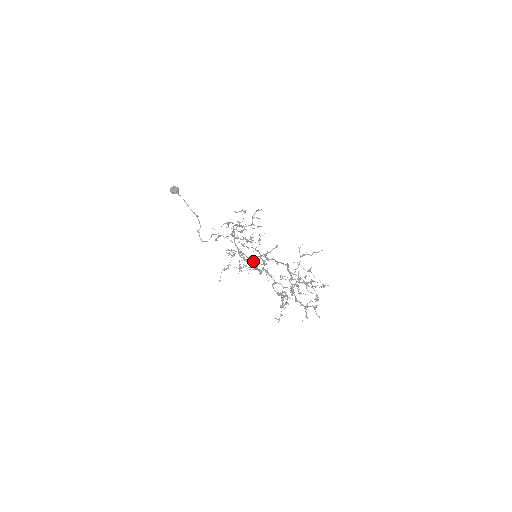
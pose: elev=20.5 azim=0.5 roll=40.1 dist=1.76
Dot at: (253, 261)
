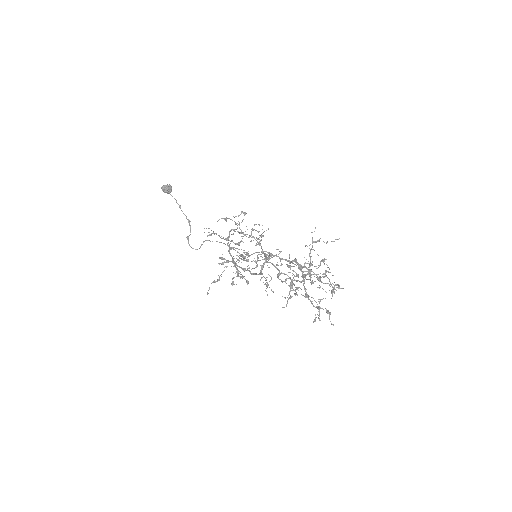
Dot at: (248, 282)
